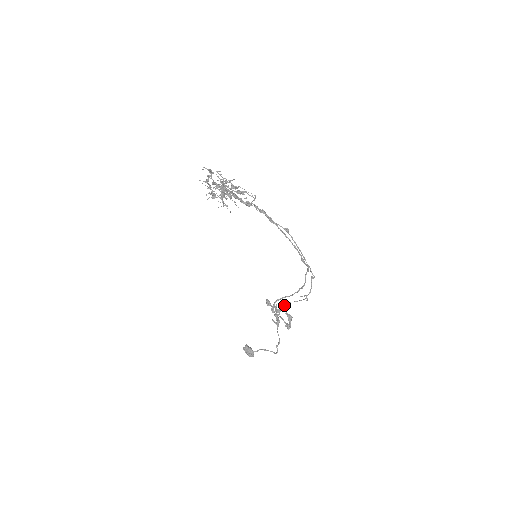
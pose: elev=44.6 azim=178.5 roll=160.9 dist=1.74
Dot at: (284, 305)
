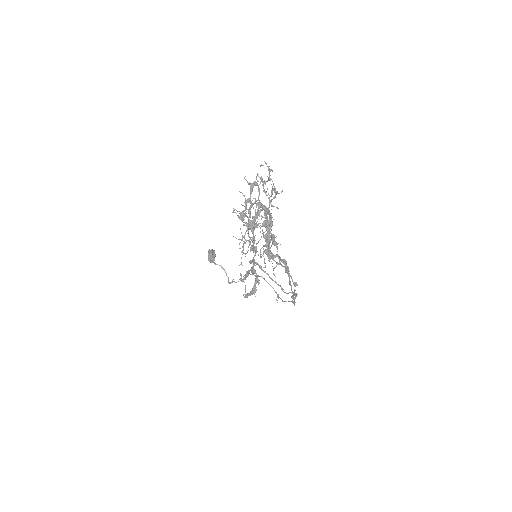
Dot at: (260, 276)
